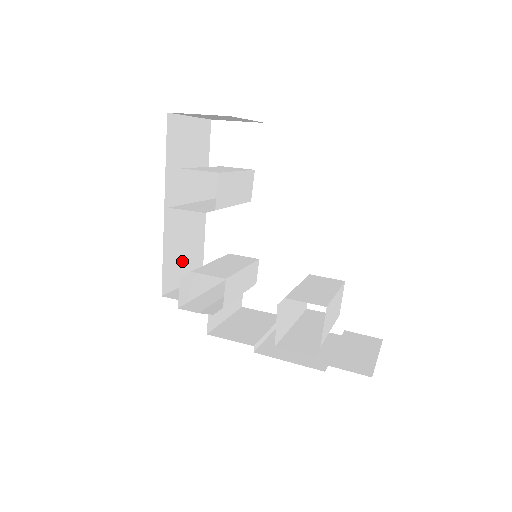
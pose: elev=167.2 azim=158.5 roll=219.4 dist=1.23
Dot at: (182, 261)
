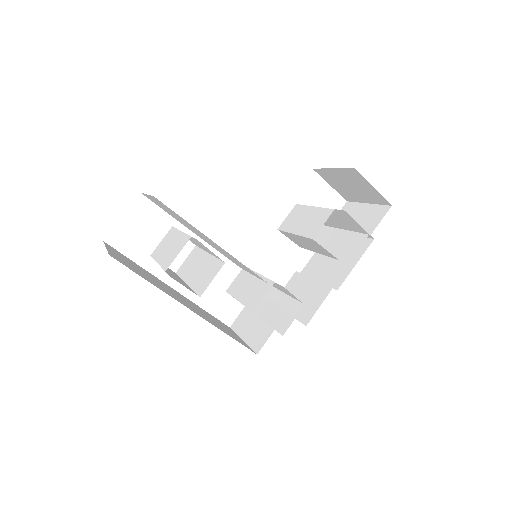
Dot at: occluded
